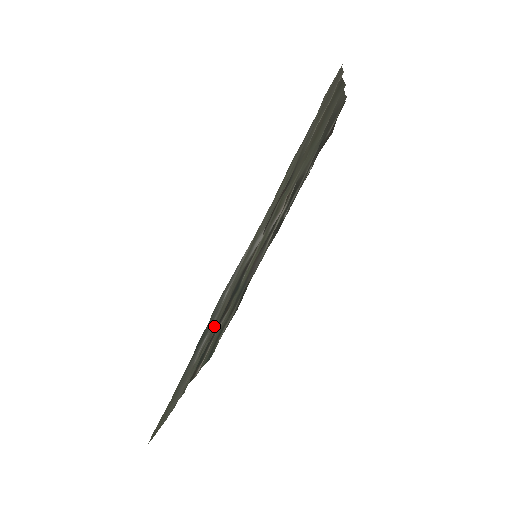
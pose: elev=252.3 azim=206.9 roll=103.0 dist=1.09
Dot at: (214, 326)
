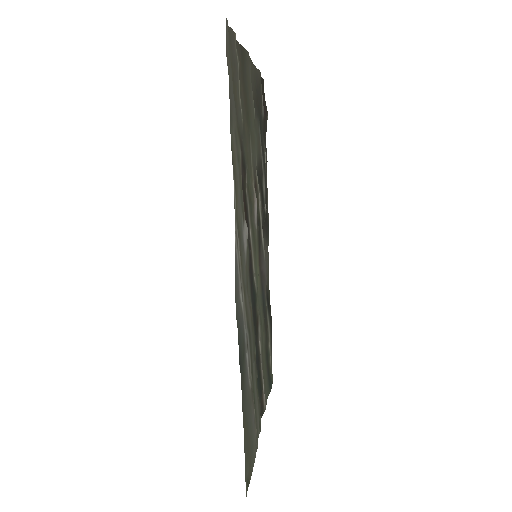
Dot at: (250, 341)
